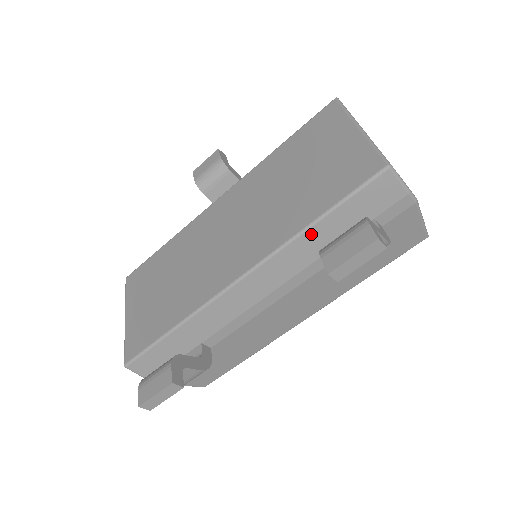
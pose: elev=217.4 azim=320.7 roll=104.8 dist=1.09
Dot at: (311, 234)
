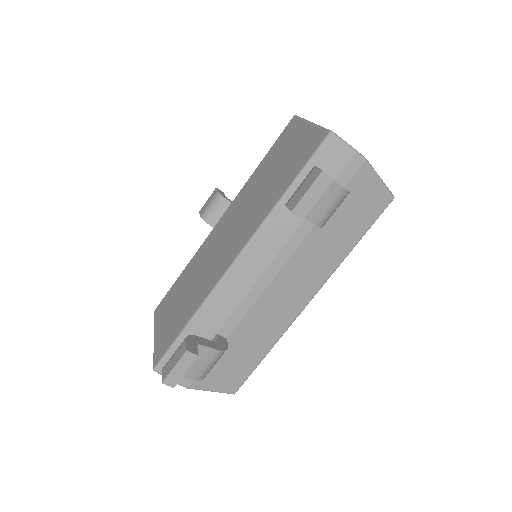
Dot at: (285, 205)
